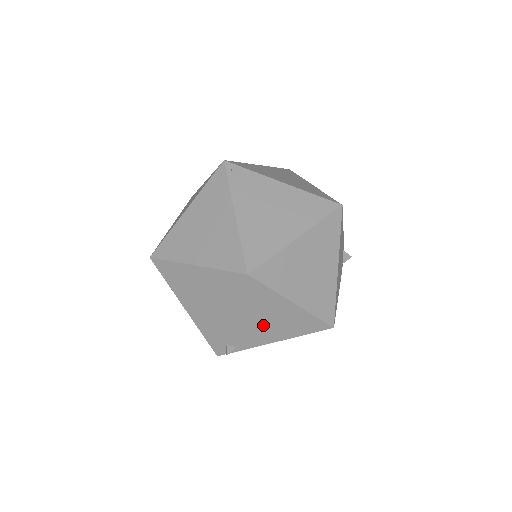
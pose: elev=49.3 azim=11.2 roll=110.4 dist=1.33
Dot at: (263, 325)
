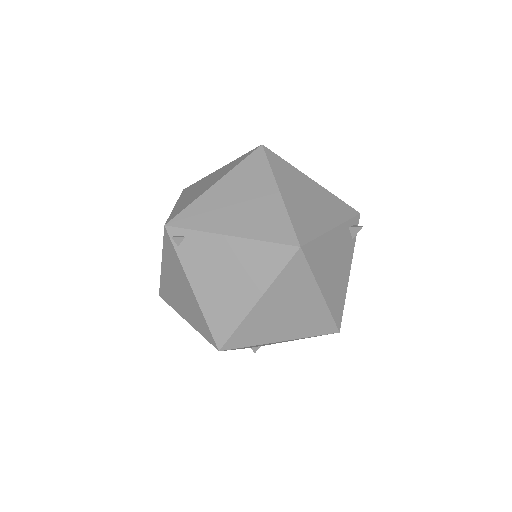
Dot at: occluded
